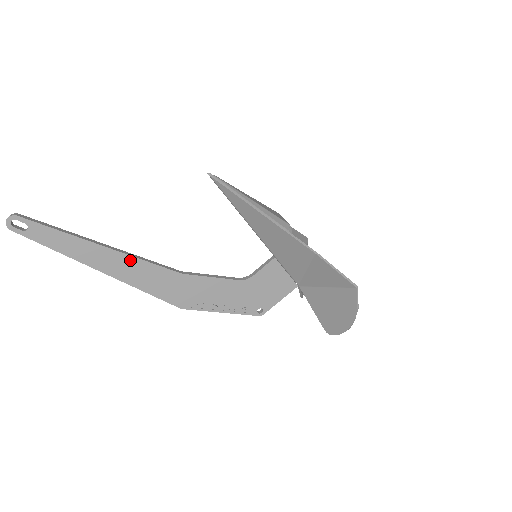
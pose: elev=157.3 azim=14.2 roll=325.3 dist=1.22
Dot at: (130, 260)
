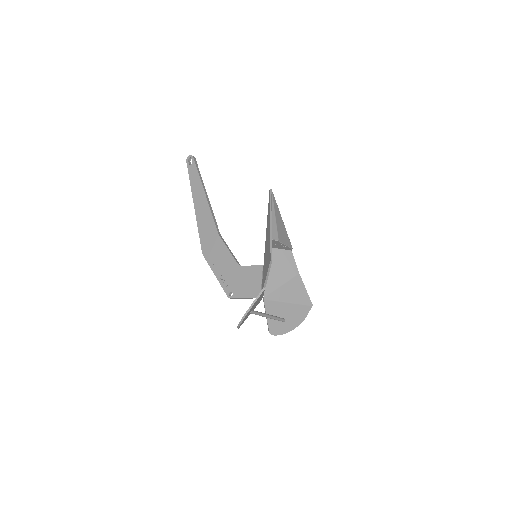
Dot at: (207, 208)
